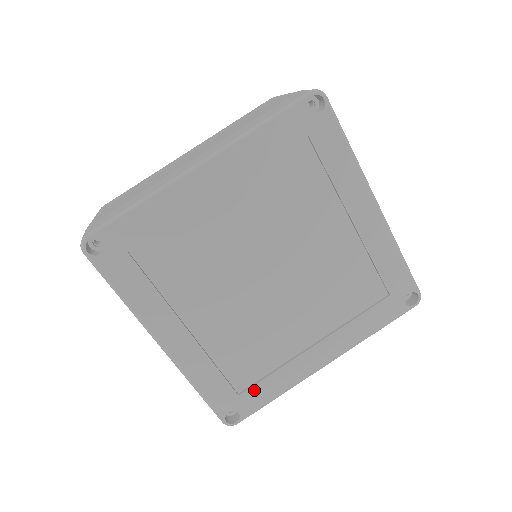
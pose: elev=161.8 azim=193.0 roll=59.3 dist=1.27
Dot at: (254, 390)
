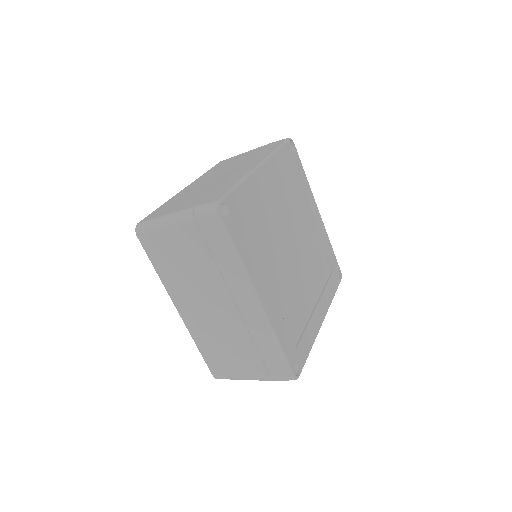
Dot at: (302, 343)
